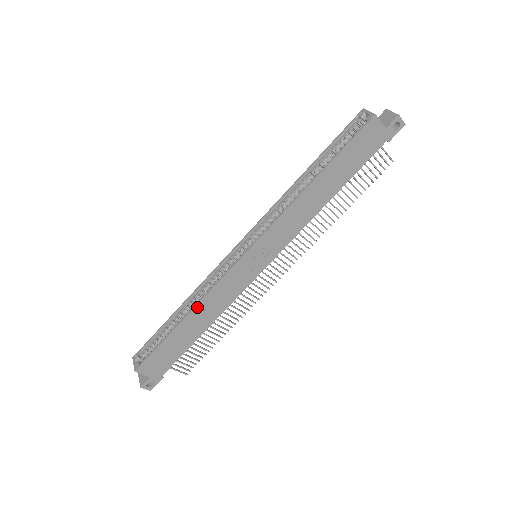
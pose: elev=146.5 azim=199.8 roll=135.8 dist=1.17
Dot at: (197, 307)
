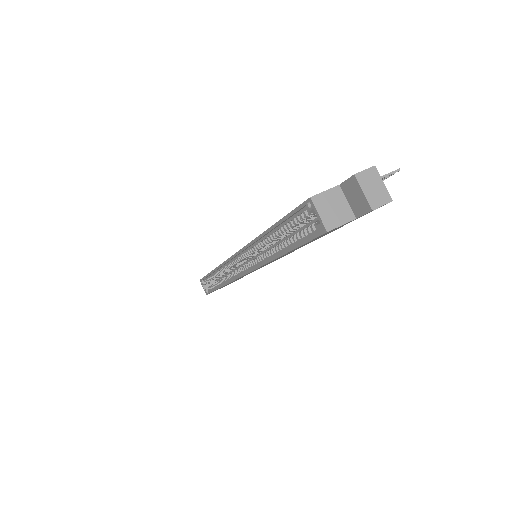
Dot at: occluded
